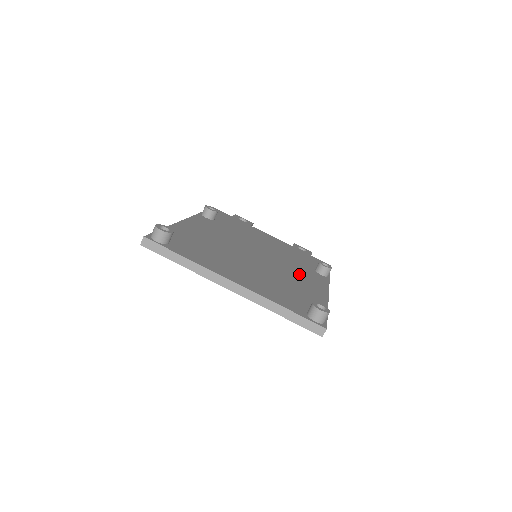
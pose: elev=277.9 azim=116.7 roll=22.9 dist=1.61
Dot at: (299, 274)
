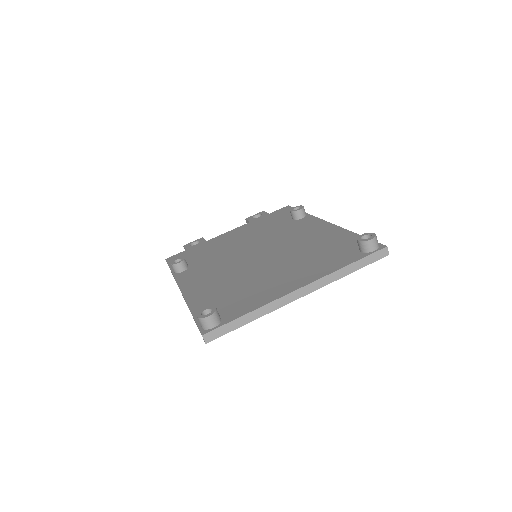
Dot at: (297, 234)
